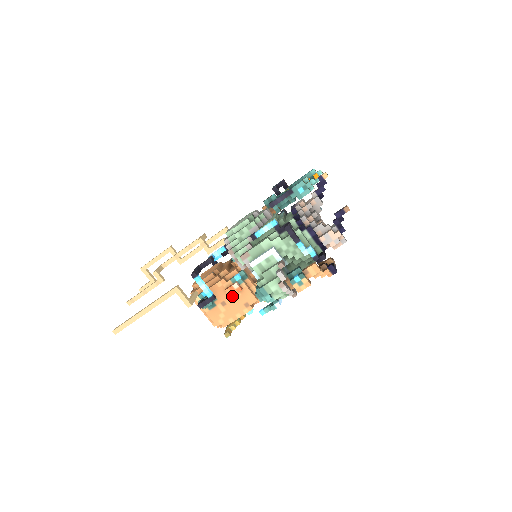
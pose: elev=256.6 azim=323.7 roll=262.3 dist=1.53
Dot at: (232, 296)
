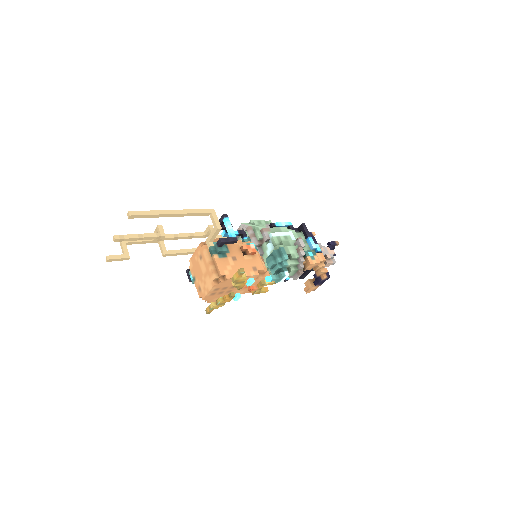
Dot at: (244, 256)
